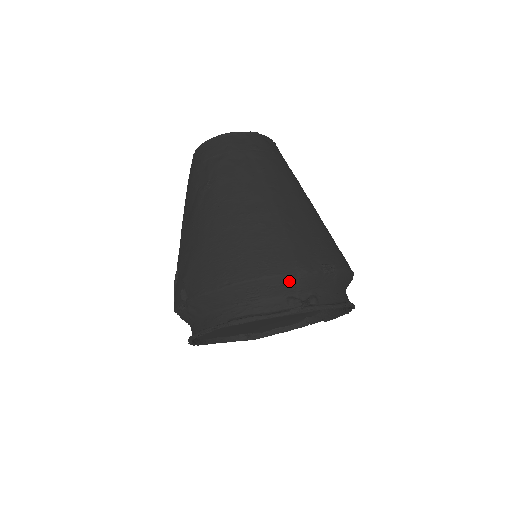
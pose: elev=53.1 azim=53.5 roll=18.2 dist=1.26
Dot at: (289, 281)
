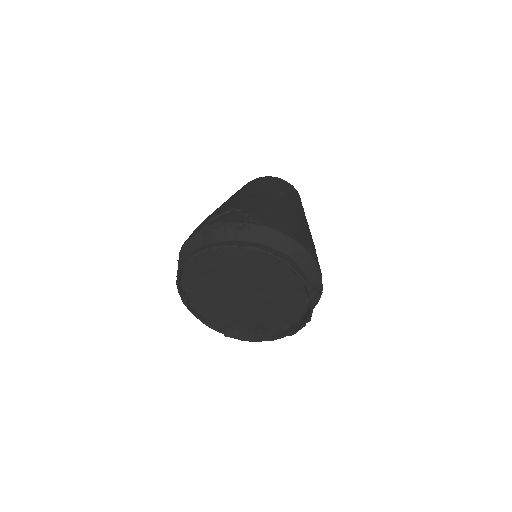
Dot at: (315, 271)
